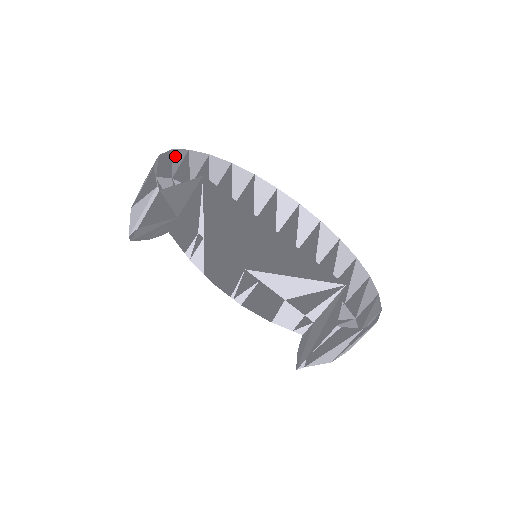
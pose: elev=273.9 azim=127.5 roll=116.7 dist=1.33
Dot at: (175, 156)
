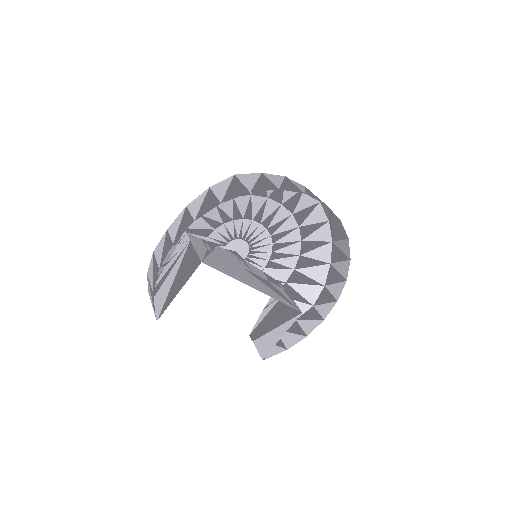
Dot at: (180, 230)
